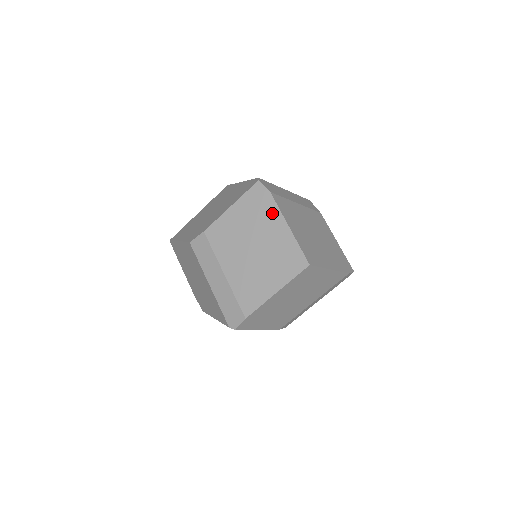
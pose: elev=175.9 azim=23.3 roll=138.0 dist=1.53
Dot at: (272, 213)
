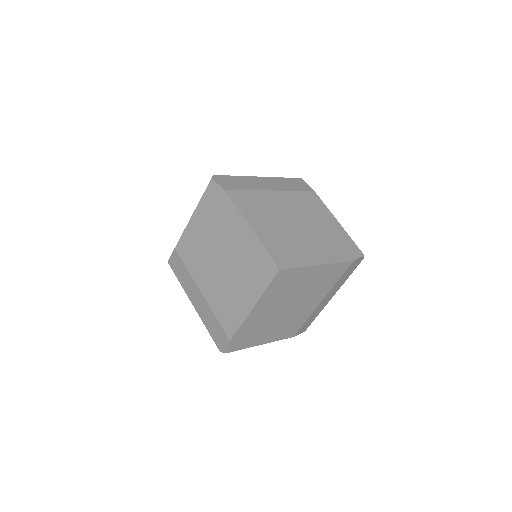
Dot at: (231, 215)
